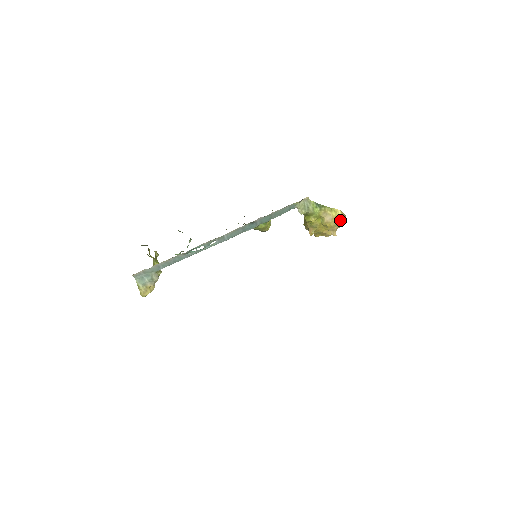
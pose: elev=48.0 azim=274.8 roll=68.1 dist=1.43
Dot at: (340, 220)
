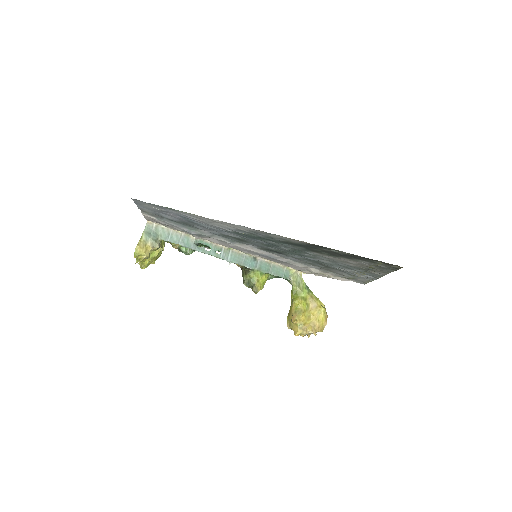
Dot at: (323, 313)
